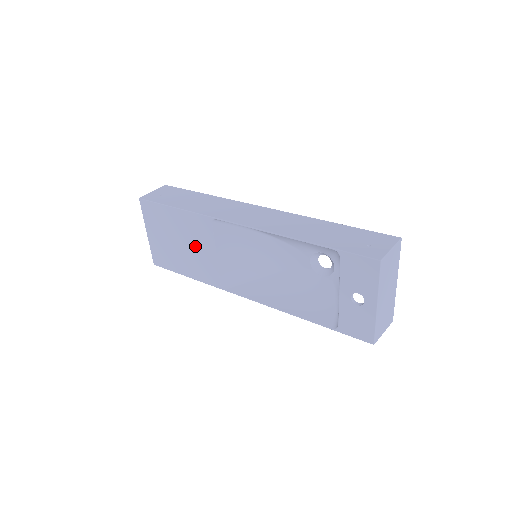
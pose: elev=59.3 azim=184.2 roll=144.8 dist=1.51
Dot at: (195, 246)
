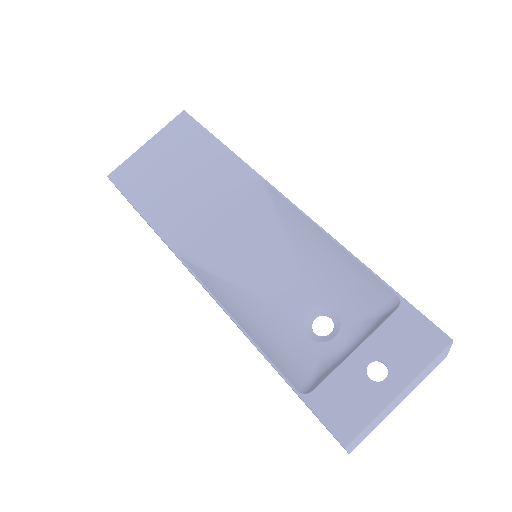
Dot at: (199, 190)
